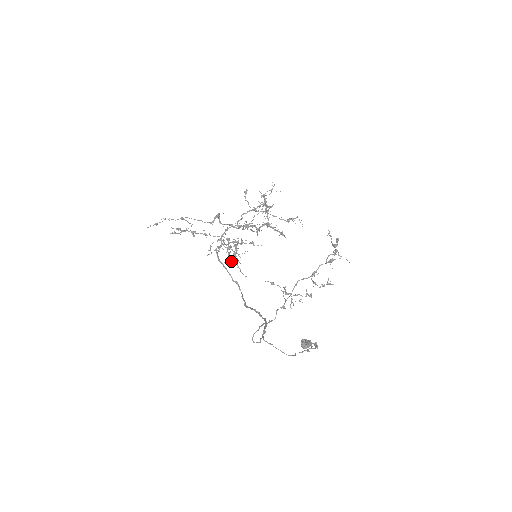
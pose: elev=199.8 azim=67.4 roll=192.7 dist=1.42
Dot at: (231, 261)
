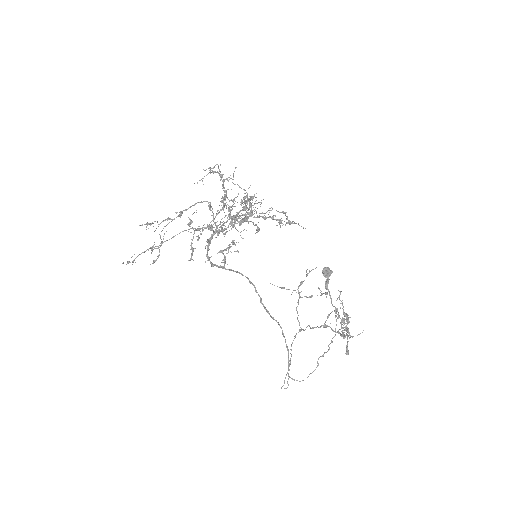
Dot at: occluded
